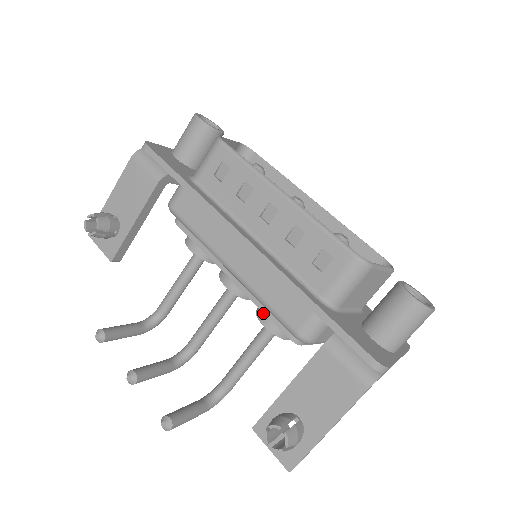
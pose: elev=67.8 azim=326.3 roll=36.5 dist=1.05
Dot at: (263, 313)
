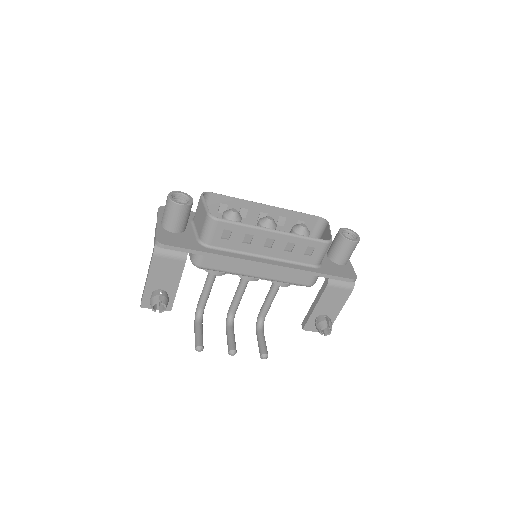
Dot at: occluded
